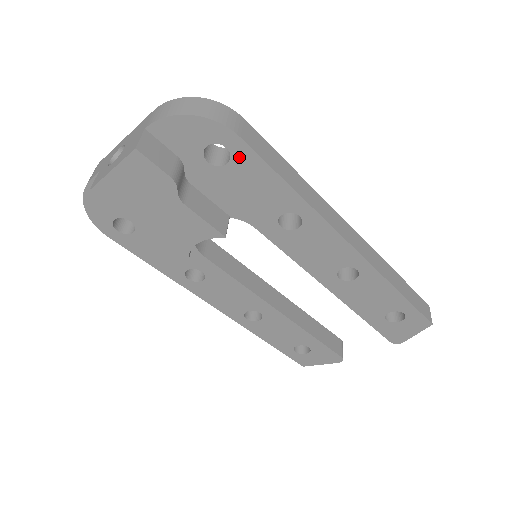
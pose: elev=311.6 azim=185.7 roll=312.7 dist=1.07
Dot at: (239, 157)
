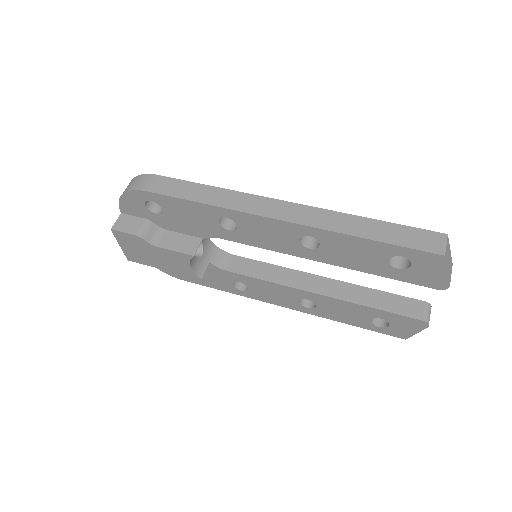
Dot at: (160, 202)
